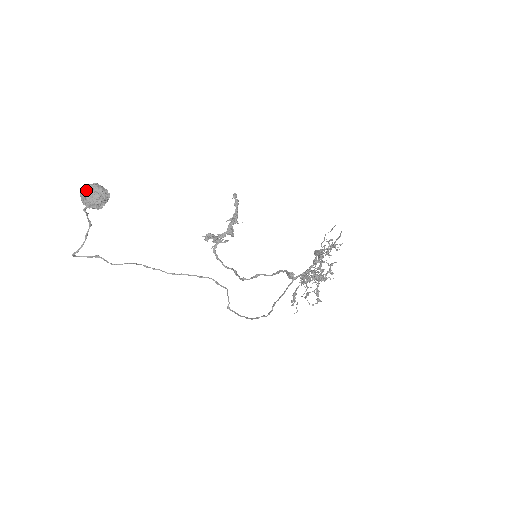
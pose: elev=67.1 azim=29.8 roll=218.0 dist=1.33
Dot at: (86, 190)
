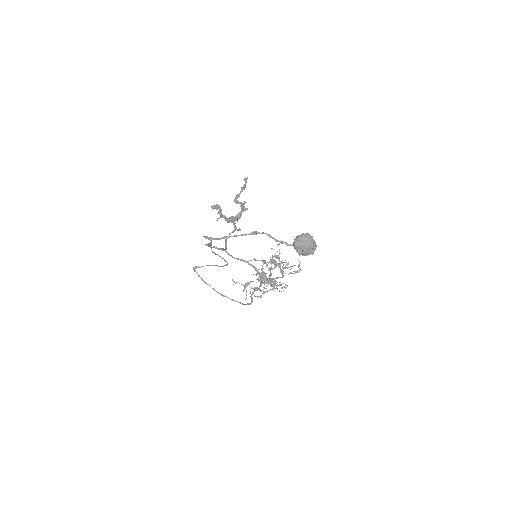
Dot at: (309, 242)
